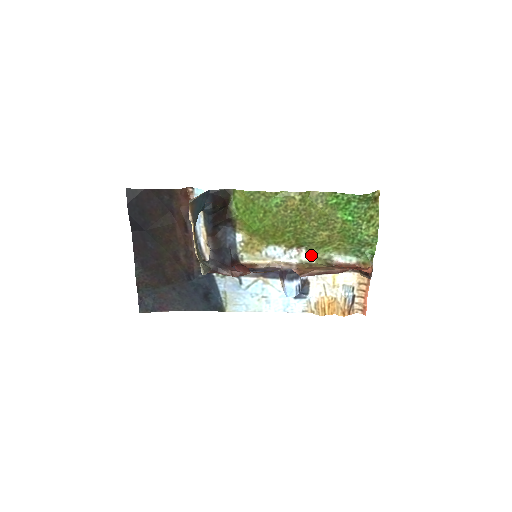
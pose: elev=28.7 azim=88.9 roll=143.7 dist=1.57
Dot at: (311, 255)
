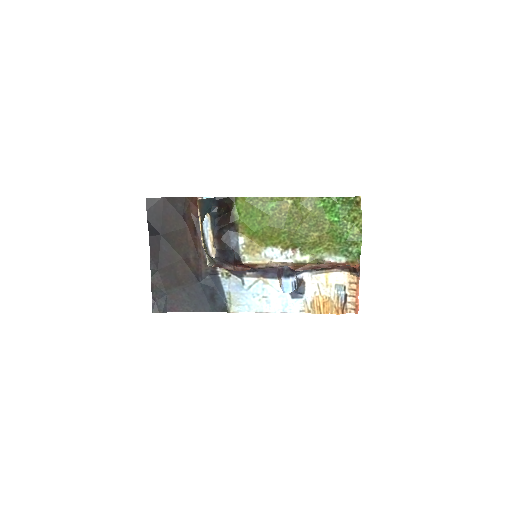
Dot at: (305, 256)
